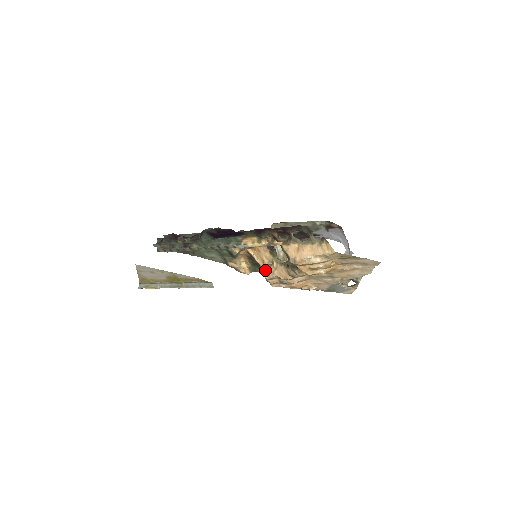
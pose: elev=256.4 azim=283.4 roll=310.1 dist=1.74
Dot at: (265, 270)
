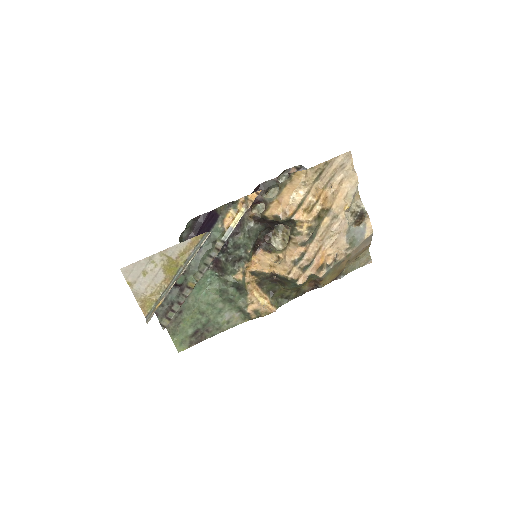
Dot at: (278, 269)
